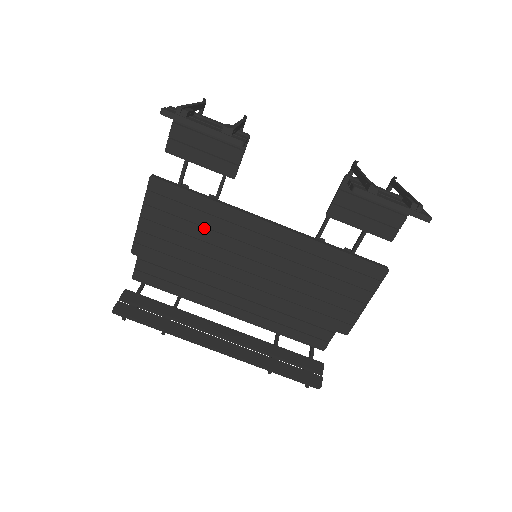
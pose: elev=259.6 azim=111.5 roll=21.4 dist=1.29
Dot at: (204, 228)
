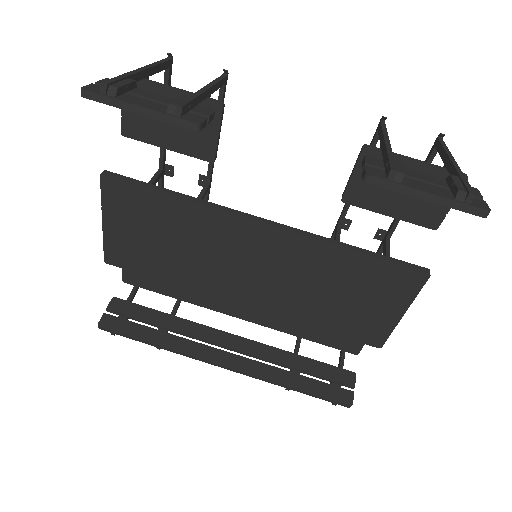
Dot at: (180, 232)
